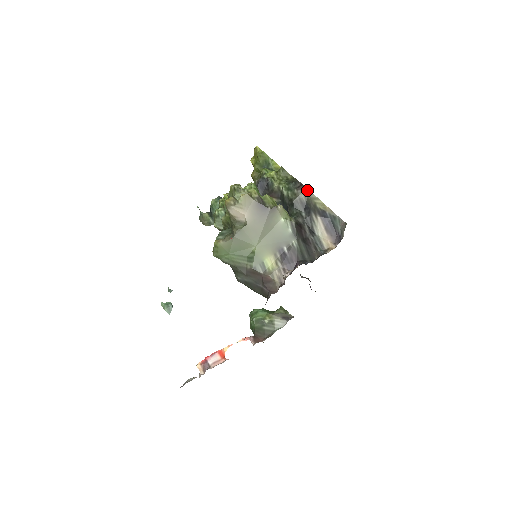
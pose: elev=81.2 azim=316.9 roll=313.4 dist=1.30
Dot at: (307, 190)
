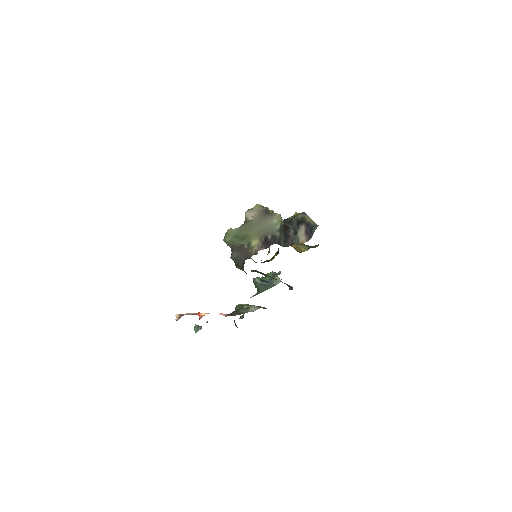
Dot at: (305, 213)
